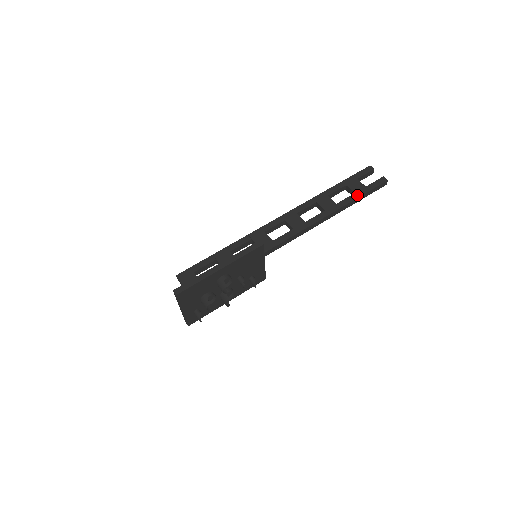
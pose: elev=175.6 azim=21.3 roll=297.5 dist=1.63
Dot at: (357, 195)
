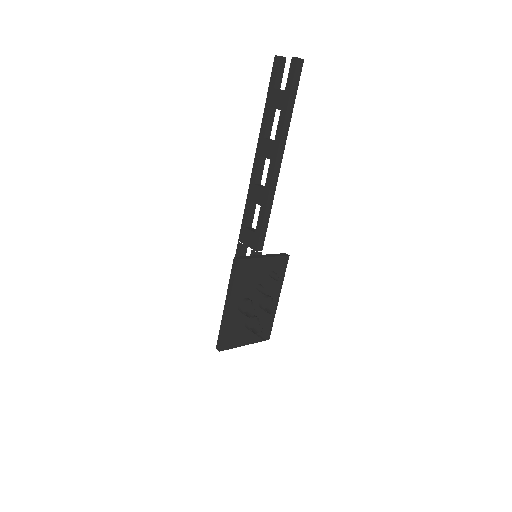
Dot at: (283, 111)
